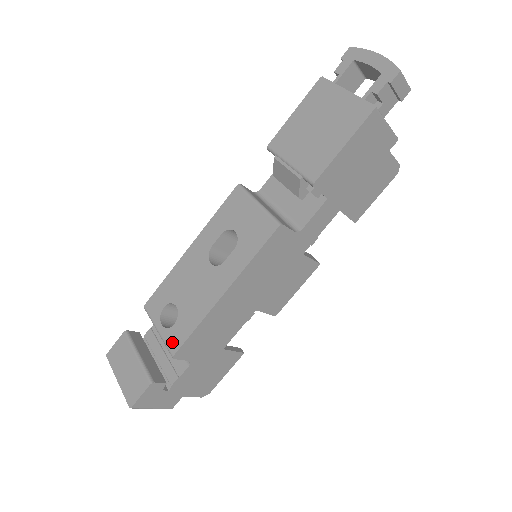
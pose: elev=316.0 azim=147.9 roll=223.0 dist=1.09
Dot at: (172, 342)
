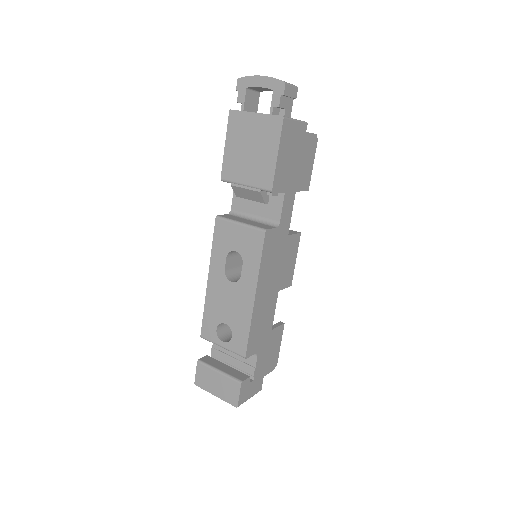
Dot at: (238, 349)
